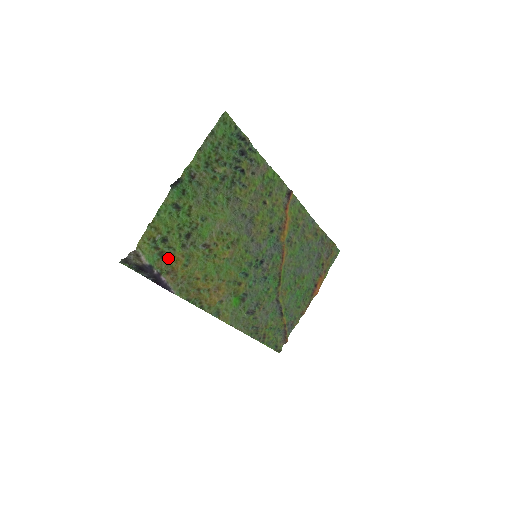
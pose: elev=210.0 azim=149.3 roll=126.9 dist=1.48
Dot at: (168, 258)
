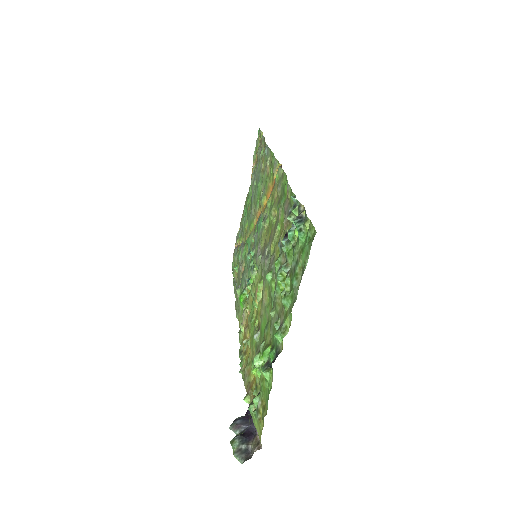
Dot at: occluded
